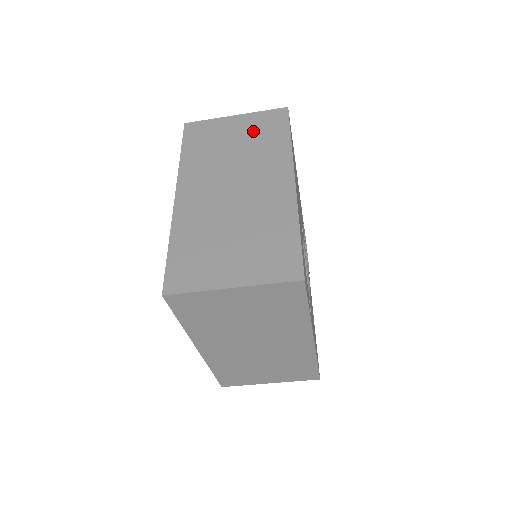
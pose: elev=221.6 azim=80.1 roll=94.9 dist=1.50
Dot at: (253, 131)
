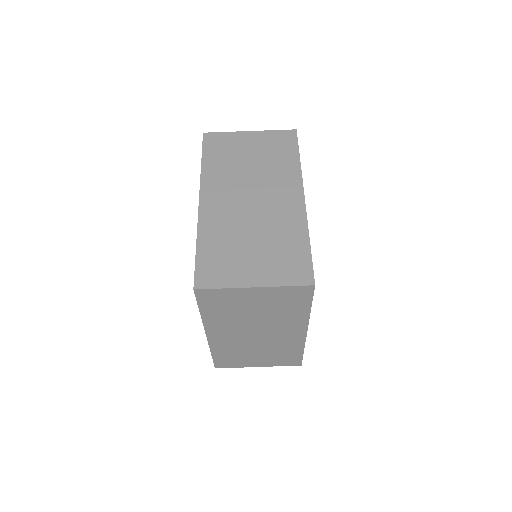
Dot at: (266, 148)
